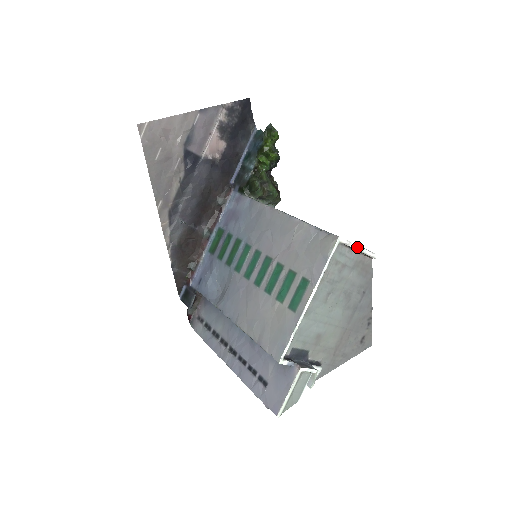
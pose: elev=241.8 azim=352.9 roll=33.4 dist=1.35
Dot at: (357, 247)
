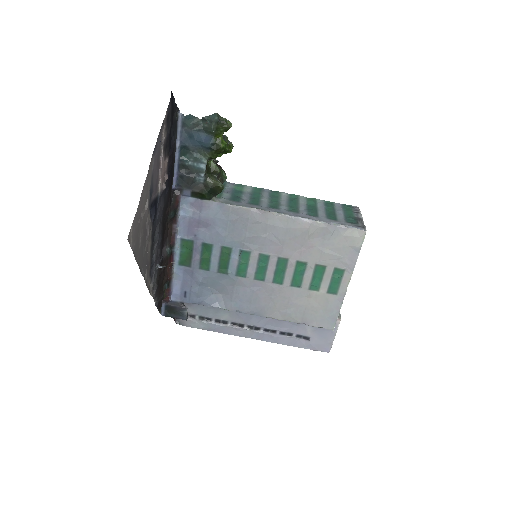
Dot at: (362, 220)
